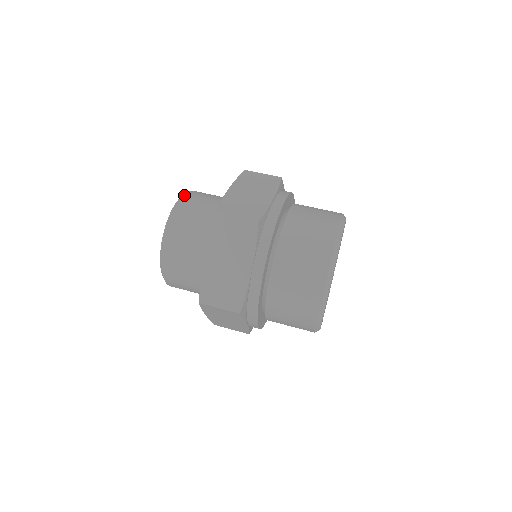
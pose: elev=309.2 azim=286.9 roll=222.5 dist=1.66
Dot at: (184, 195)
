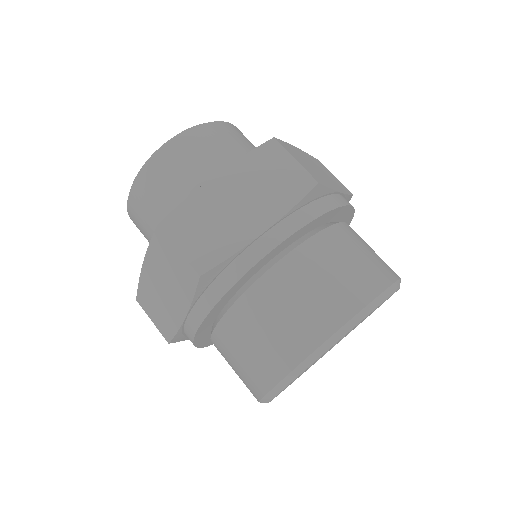
Dot at: (178, 137)
